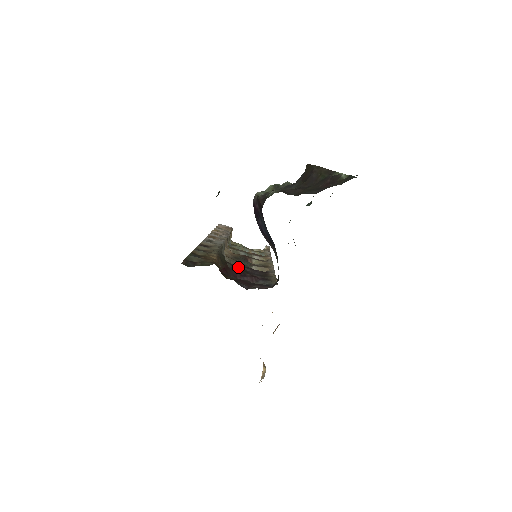
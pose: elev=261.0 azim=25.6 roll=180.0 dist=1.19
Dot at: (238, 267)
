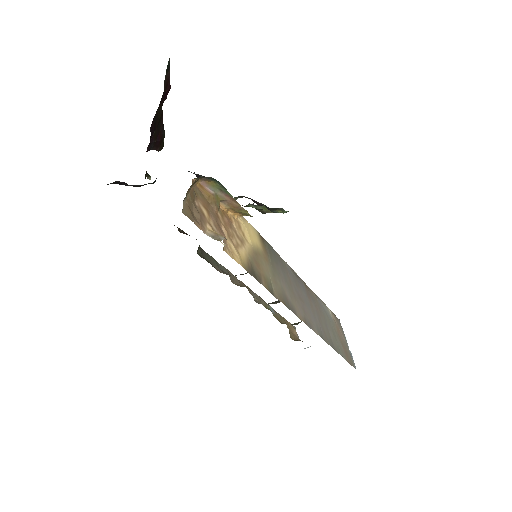
Dot at: occluded
